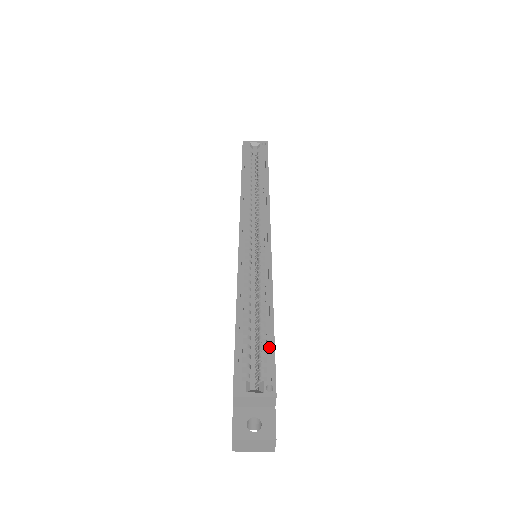
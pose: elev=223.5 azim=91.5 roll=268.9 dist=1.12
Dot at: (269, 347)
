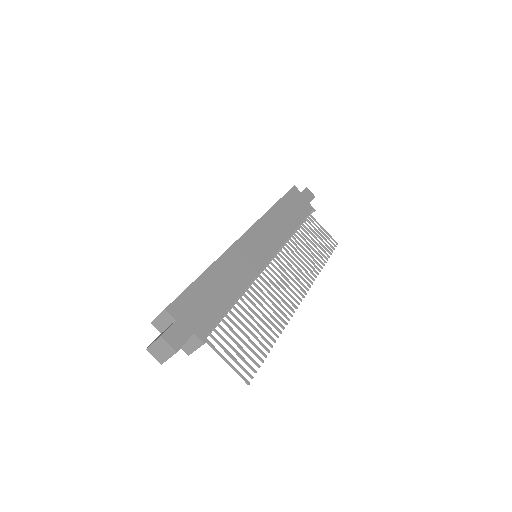
Dot at: (190, 289)
